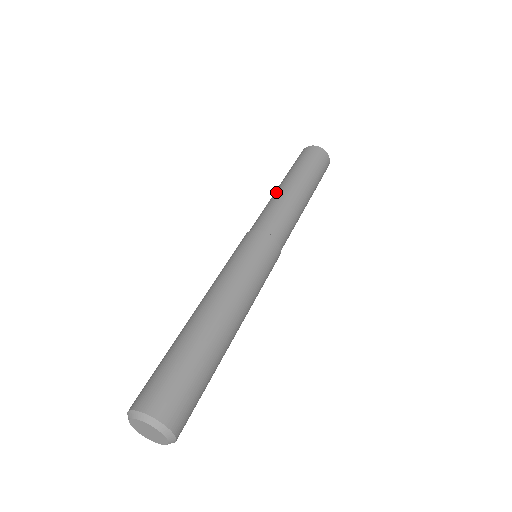
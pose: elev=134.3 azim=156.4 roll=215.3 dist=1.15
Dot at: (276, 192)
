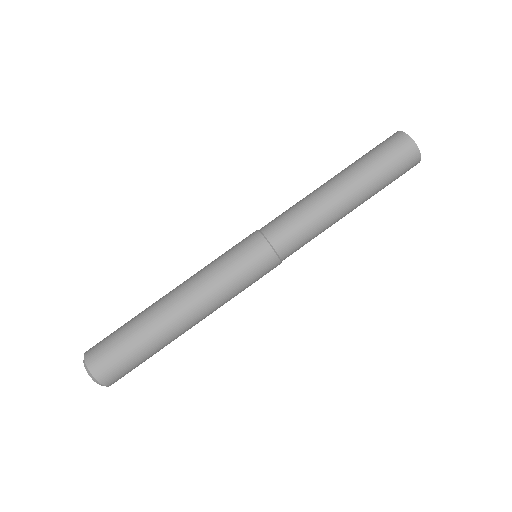
Dot at: (321, 191)
